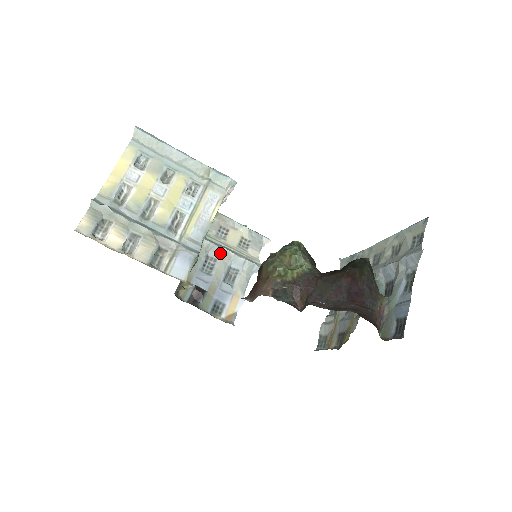
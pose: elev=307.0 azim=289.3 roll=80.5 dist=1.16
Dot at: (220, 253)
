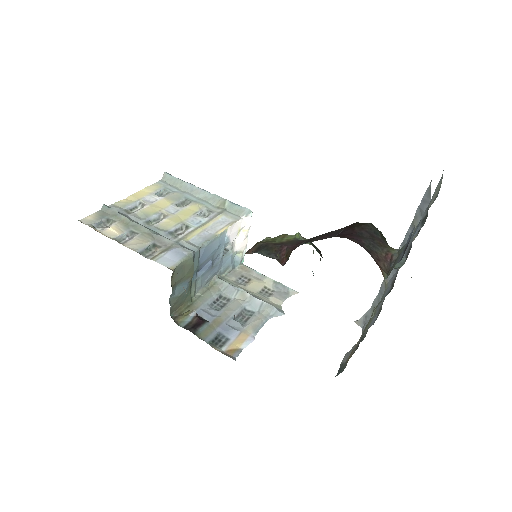
Dot at: (235, 293)
